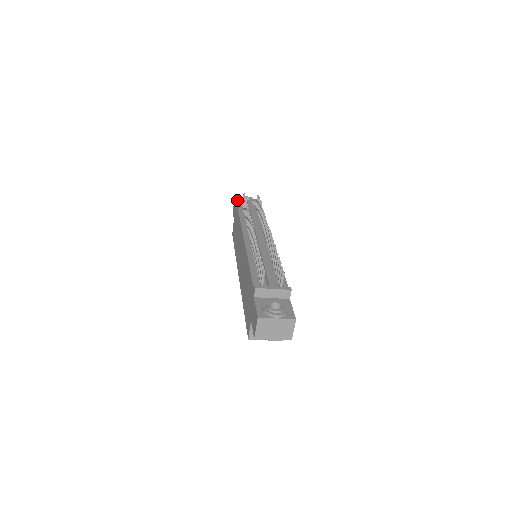
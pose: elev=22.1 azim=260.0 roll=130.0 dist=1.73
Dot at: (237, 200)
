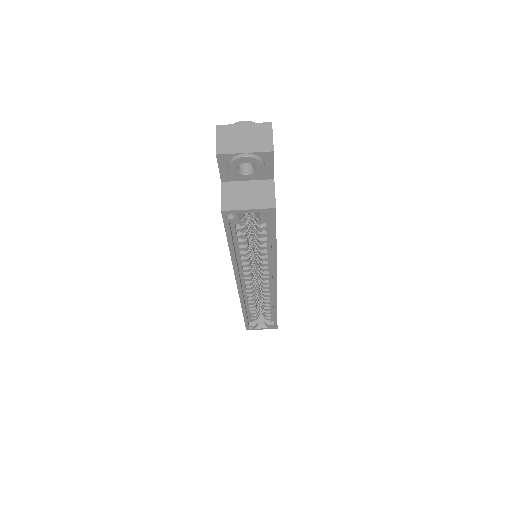
Dot at: occluded
